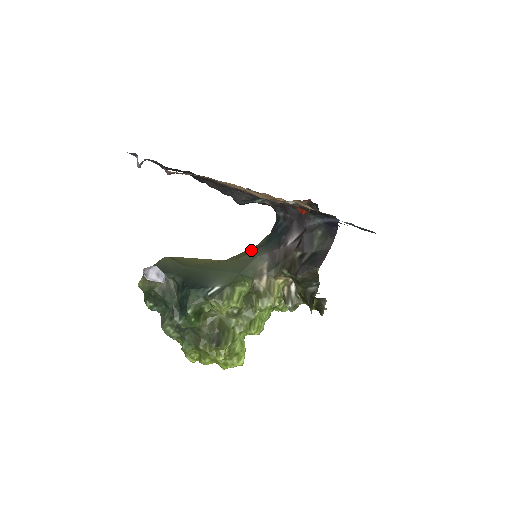
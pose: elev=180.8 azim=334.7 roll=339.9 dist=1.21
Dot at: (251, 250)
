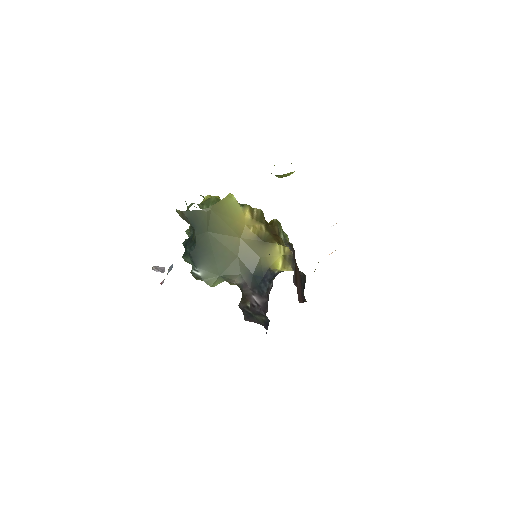
Dot at: (250, 261)
